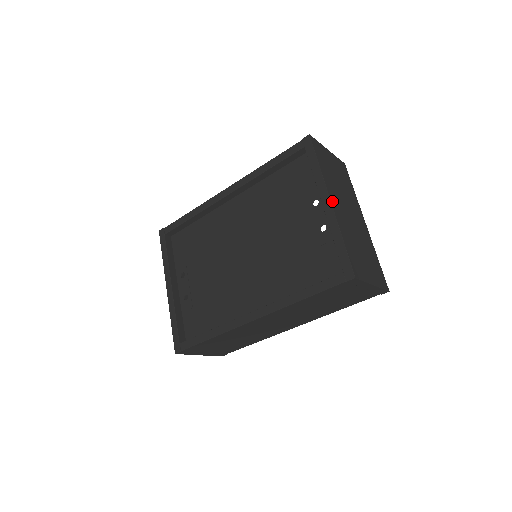
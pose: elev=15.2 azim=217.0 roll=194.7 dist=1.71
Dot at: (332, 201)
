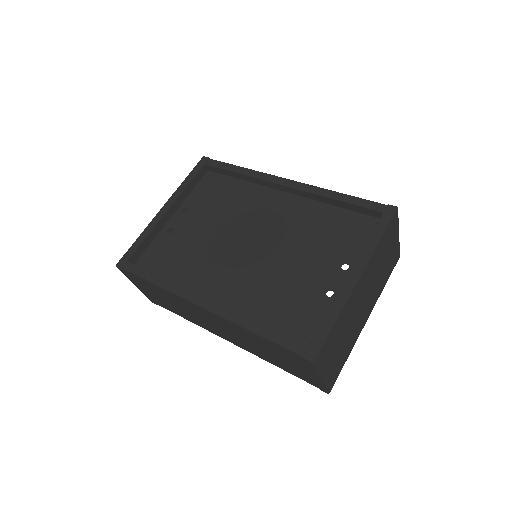
Dot at: (360, 280)
